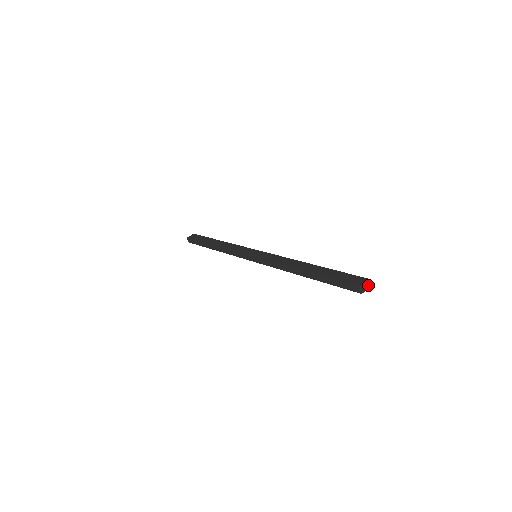
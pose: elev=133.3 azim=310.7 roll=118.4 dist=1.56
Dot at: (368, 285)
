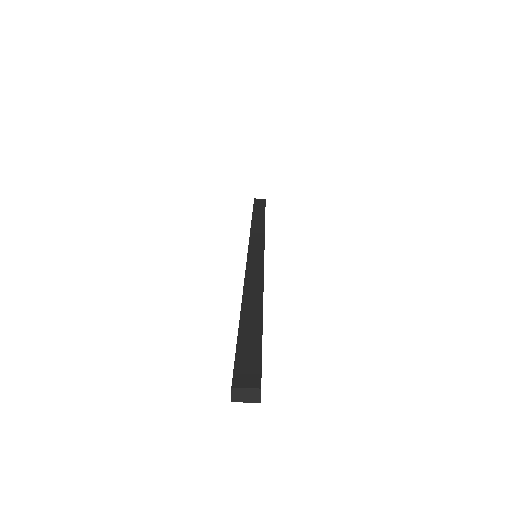
Dot at: (254, 397)
